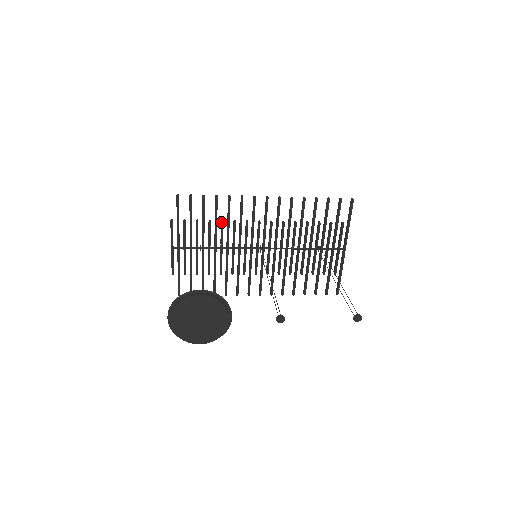
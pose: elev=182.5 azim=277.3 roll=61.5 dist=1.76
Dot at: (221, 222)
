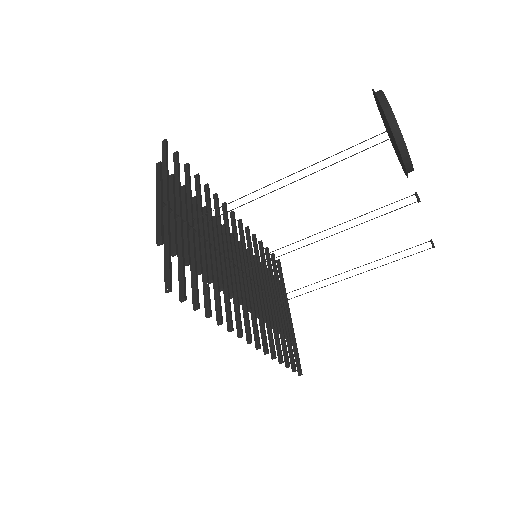
Dot at: (205, 207)
